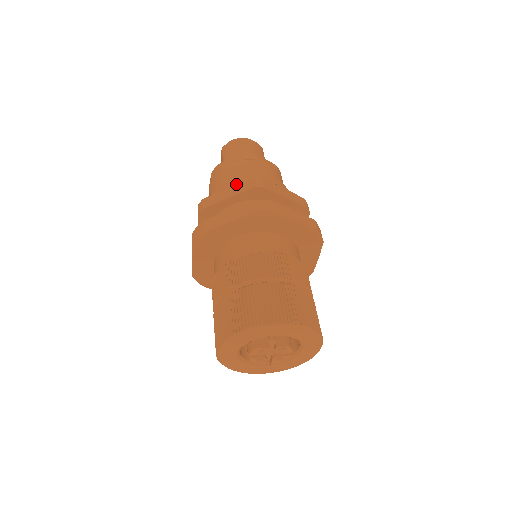
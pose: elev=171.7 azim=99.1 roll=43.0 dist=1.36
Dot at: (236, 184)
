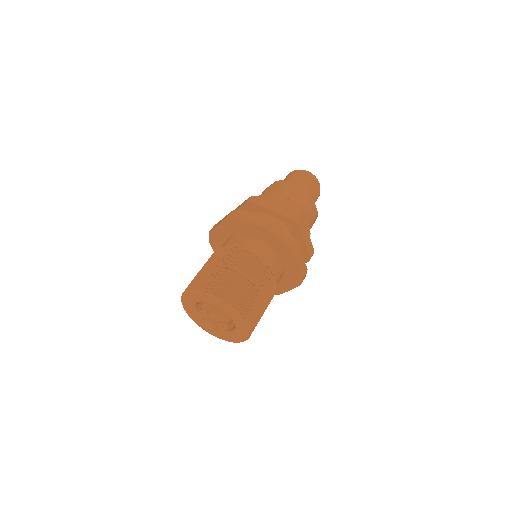
Dot at: occluded
